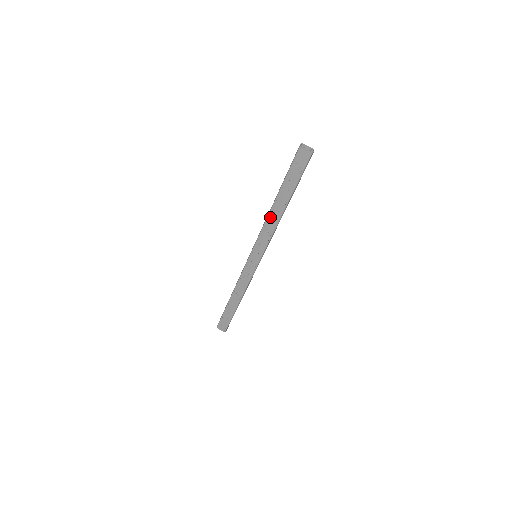
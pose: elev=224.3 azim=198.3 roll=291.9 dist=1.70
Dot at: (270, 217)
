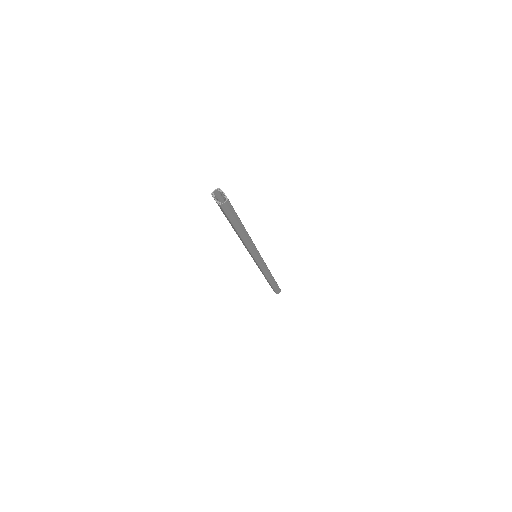
Dot at: occluded
